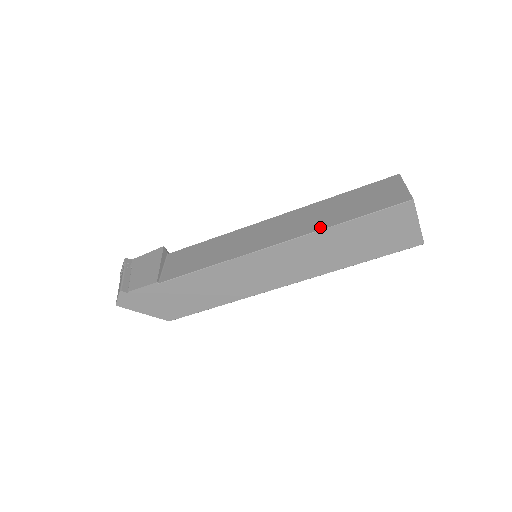
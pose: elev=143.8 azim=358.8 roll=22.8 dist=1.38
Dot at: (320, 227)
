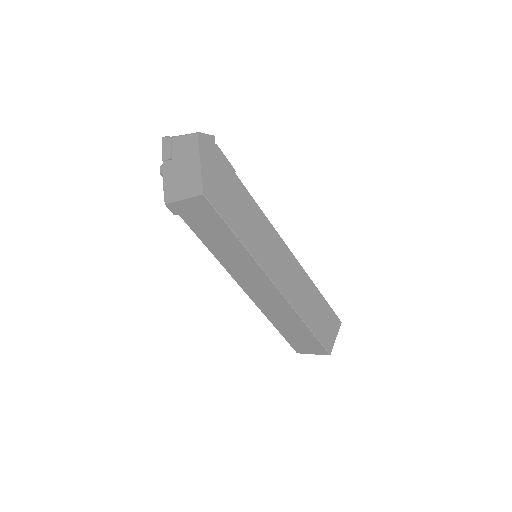
Dot at: (310, 281)
